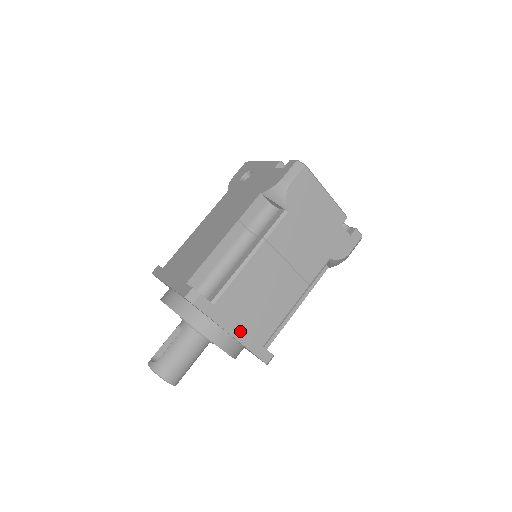
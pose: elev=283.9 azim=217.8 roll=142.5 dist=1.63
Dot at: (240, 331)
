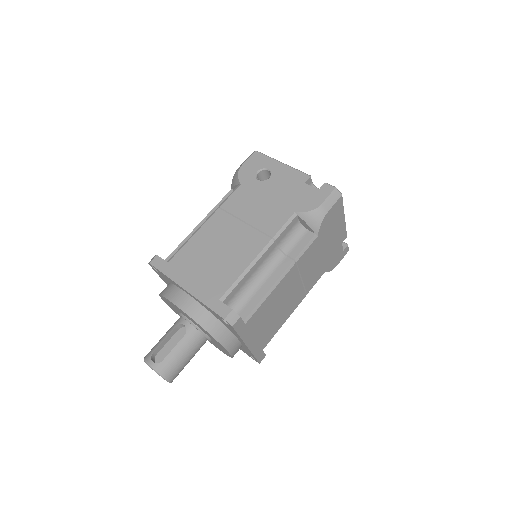
Dot at: (254, 341)
